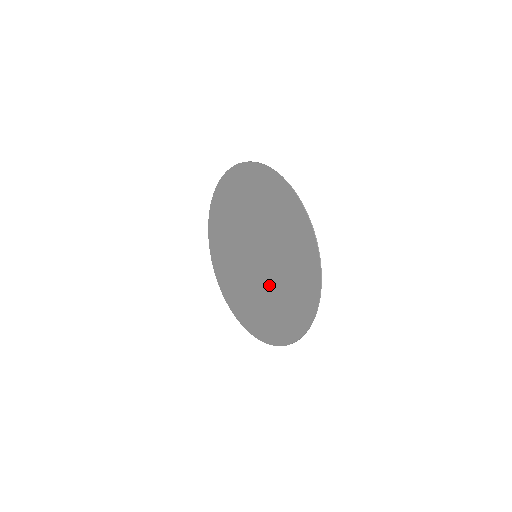
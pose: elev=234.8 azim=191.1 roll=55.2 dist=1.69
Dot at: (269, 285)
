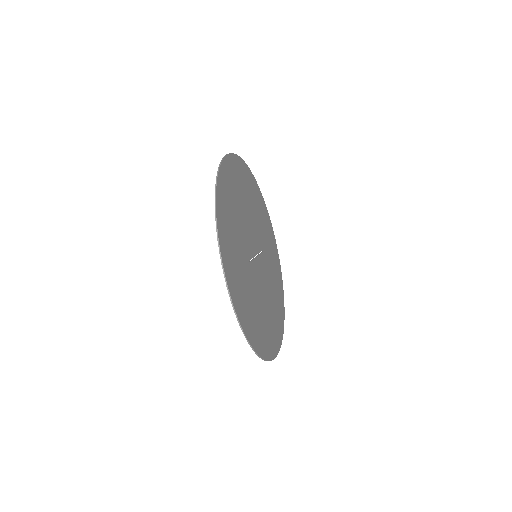
Dot at: (251, 279)
